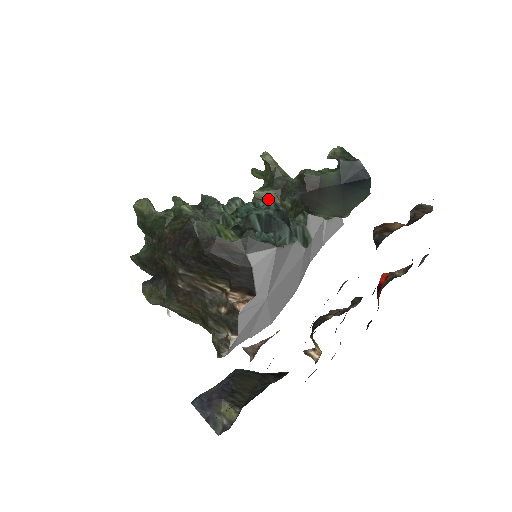
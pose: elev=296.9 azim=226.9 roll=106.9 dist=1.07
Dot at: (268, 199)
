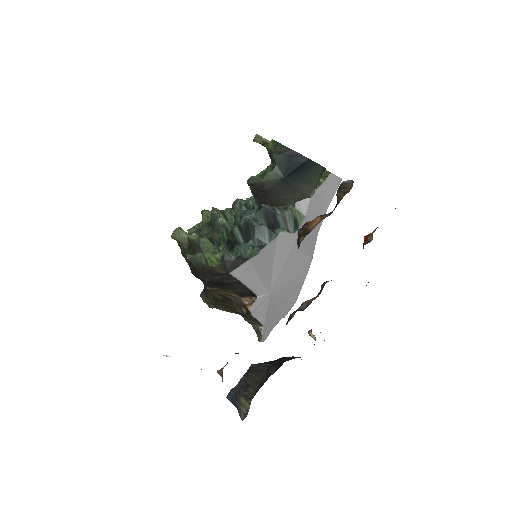
Dot at: occluded
